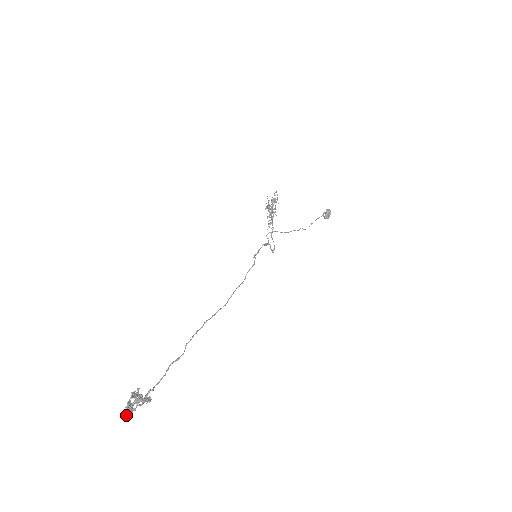
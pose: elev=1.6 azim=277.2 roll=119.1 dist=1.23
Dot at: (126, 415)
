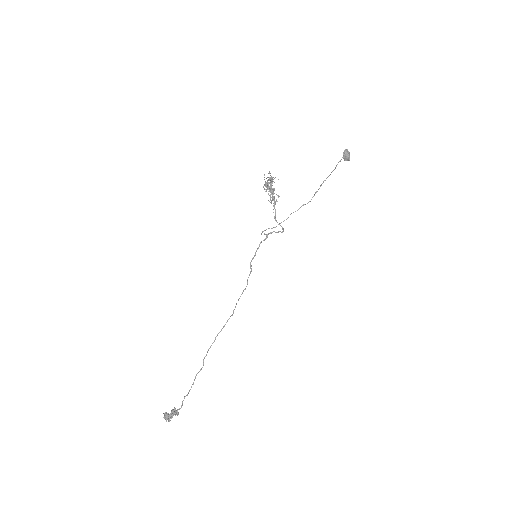
Dot at: (168, 421)
